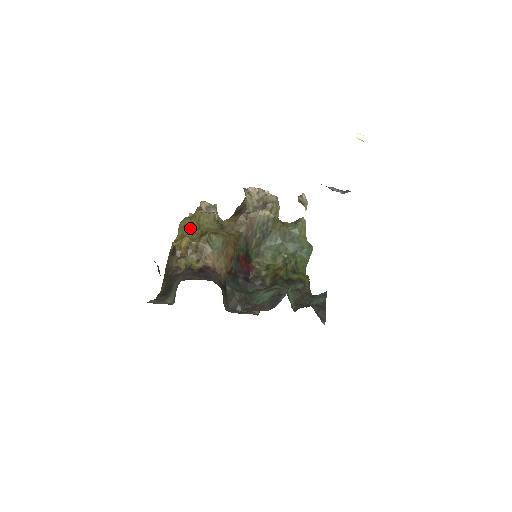
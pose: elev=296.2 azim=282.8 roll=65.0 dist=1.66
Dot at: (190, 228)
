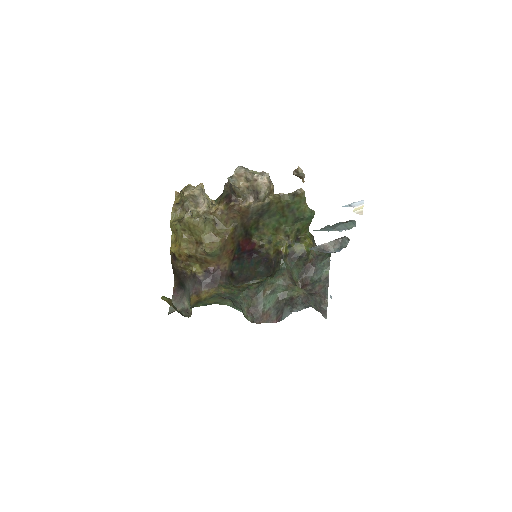
Dot at: (183, 236)
